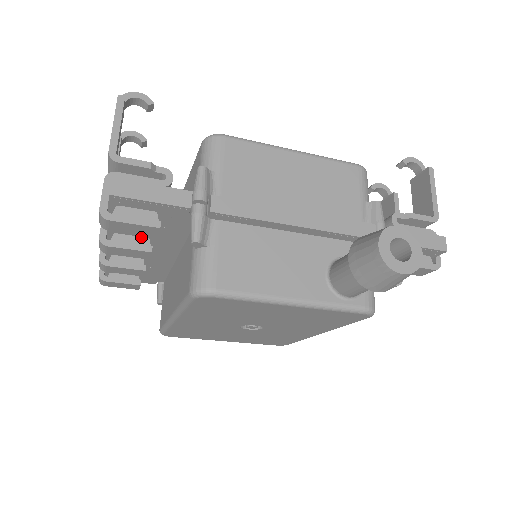
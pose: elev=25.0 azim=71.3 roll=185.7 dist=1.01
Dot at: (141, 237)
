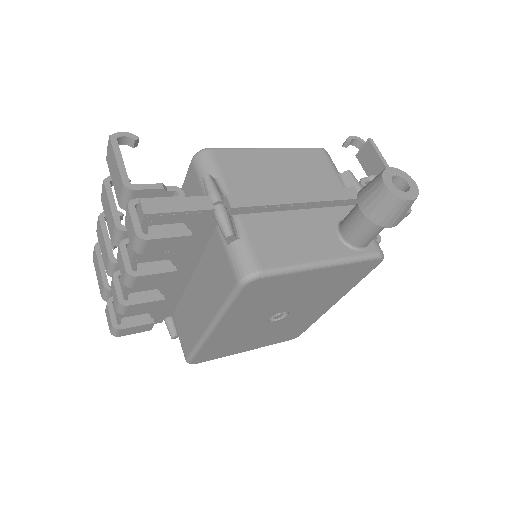
Dot at: (162, 261)
